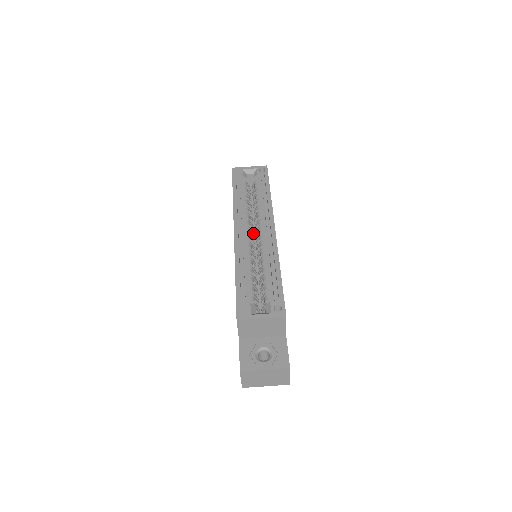
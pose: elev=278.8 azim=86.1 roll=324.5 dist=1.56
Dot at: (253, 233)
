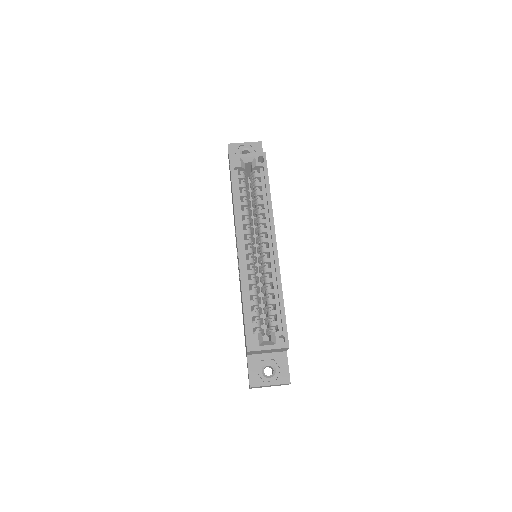
Dot at: (254, 239)
